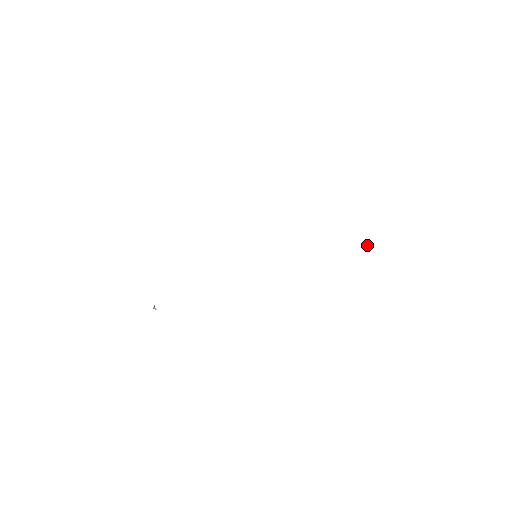
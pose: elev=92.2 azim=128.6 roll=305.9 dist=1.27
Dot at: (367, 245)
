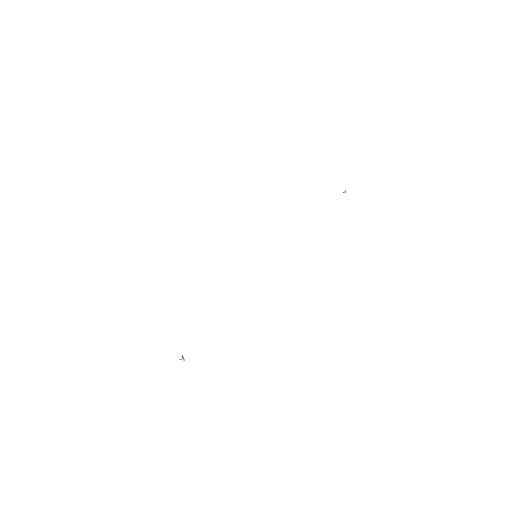
Dot at: (345, 190)
